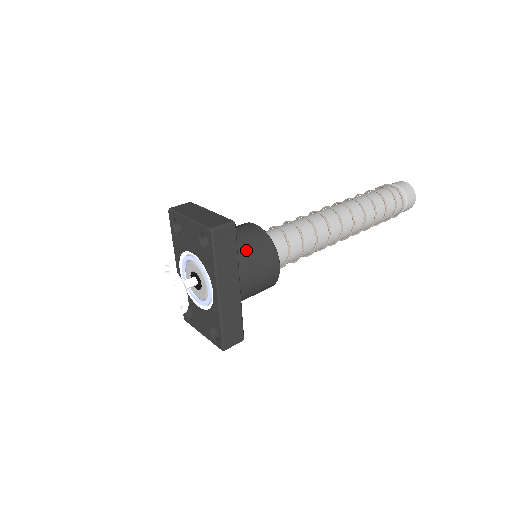
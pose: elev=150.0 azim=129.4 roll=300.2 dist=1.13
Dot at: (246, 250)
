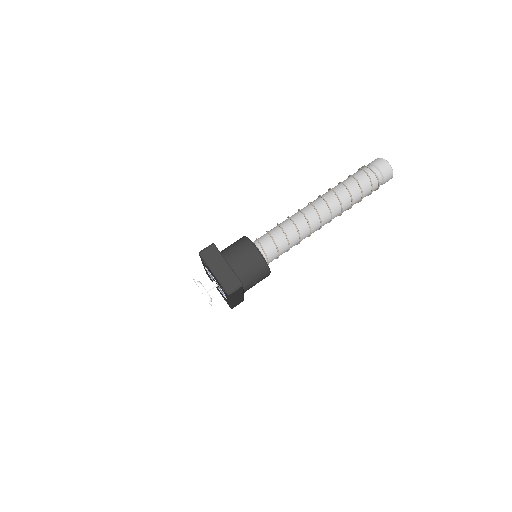
Dot at: (249, 276)
